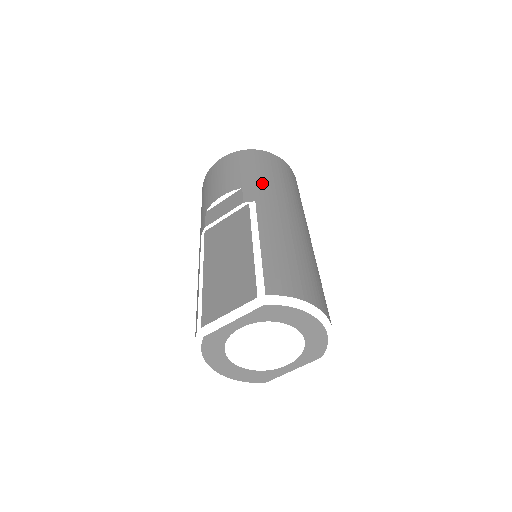
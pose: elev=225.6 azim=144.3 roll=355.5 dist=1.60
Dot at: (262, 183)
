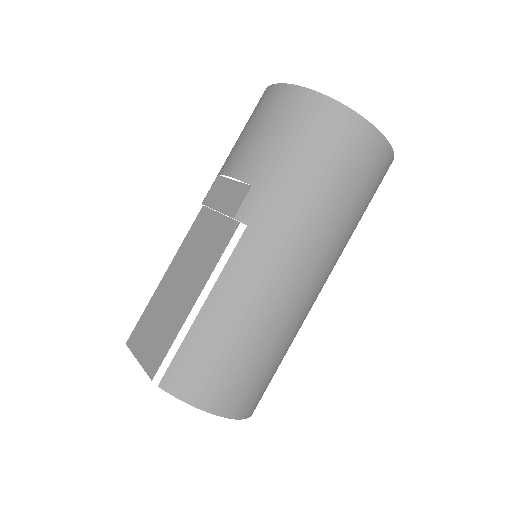
Dot at: (282, 190)
